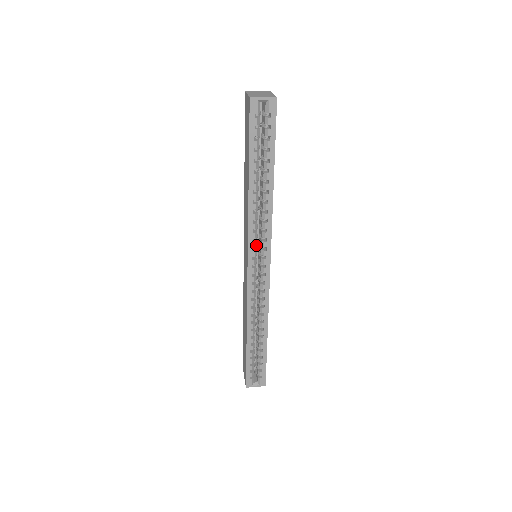
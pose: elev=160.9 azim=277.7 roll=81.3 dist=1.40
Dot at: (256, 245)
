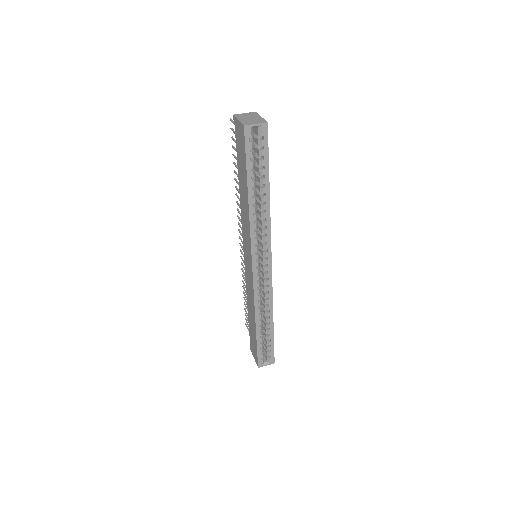
Dot at: (258, 249)
